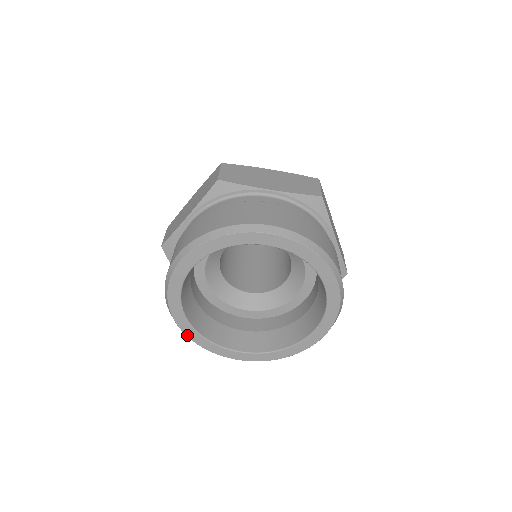
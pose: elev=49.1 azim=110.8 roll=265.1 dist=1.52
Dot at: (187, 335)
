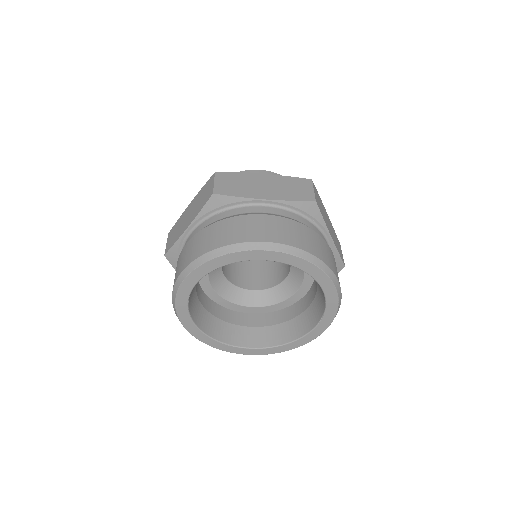
Dot at: (197, 338)
